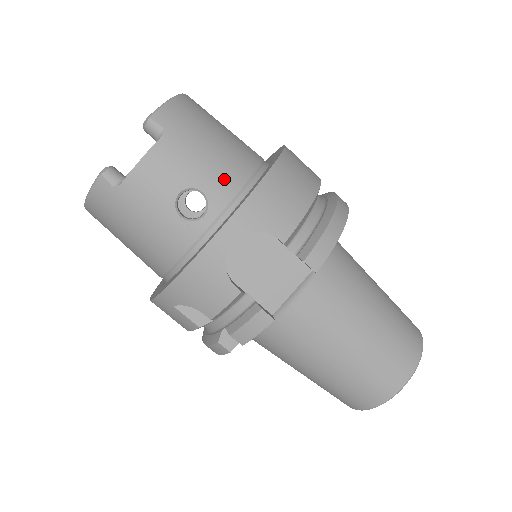
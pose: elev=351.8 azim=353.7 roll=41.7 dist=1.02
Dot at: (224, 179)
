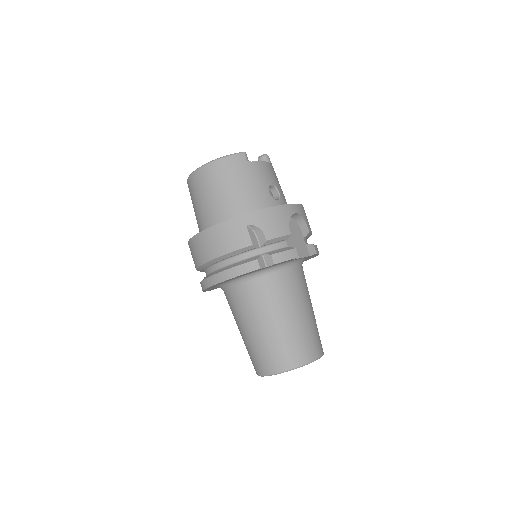
Dot at: occluded
